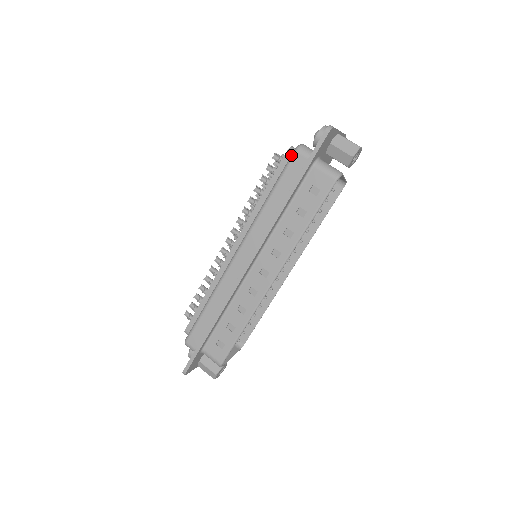
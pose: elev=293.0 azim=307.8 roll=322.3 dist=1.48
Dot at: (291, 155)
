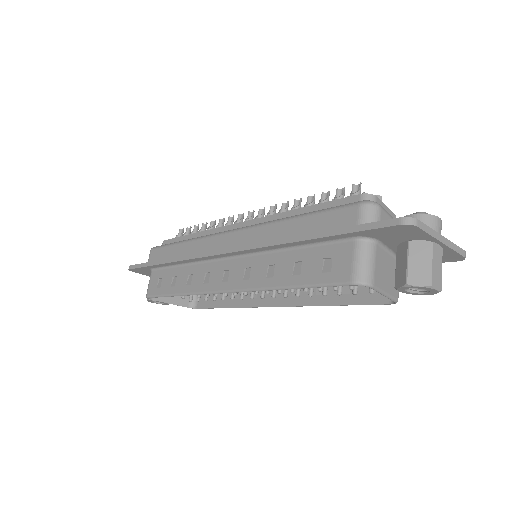
Dot at: occluded
